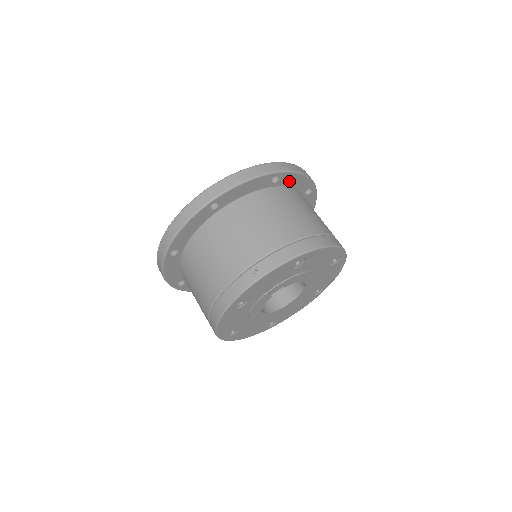
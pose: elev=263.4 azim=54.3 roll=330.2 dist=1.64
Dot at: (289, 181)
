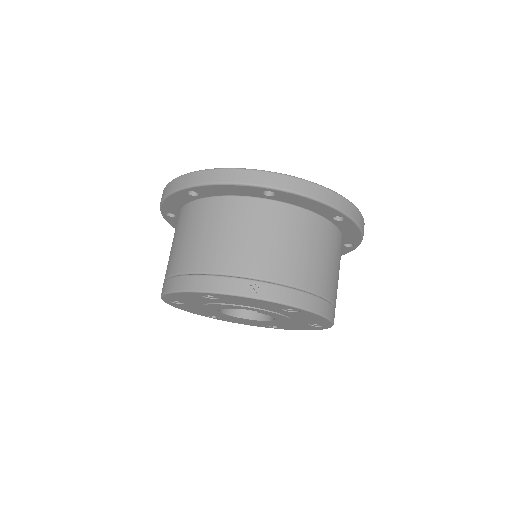
Dot at: (346, 228)
